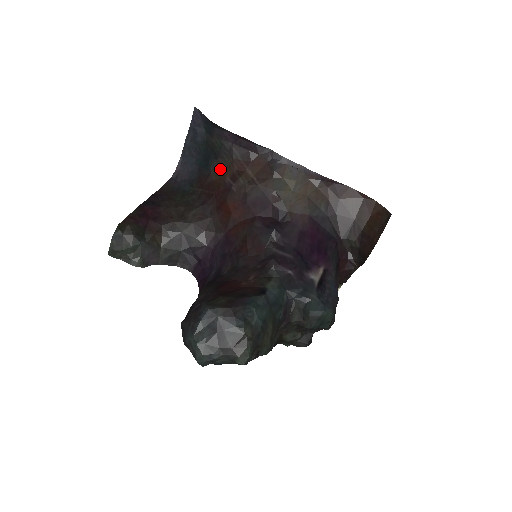
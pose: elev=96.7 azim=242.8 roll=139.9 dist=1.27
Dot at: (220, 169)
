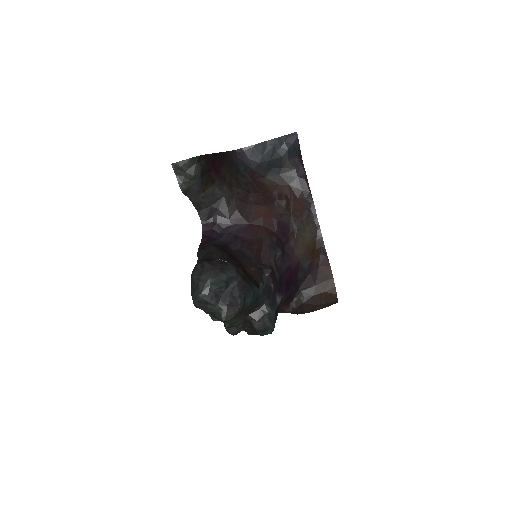
Dot at: (275, 181)
